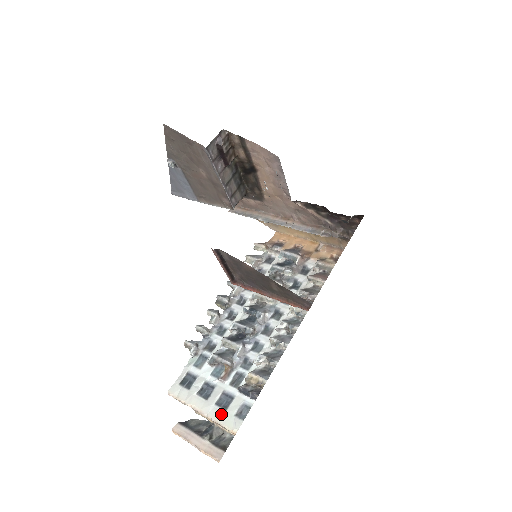
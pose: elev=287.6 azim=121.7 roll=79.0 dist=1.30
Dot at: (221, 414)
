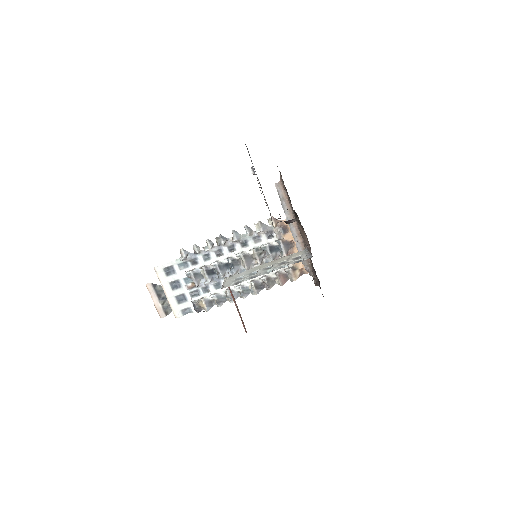
Dot at: (175, 304)
